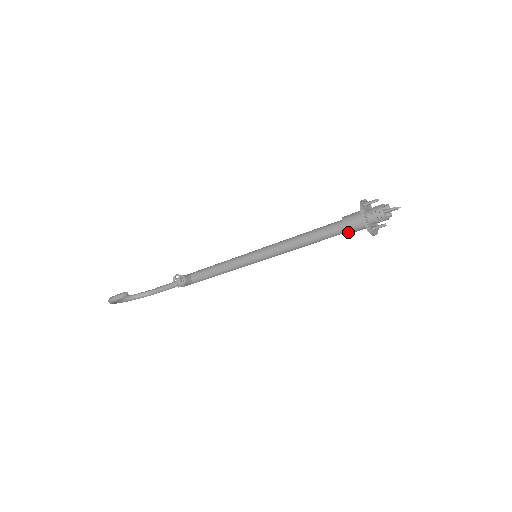
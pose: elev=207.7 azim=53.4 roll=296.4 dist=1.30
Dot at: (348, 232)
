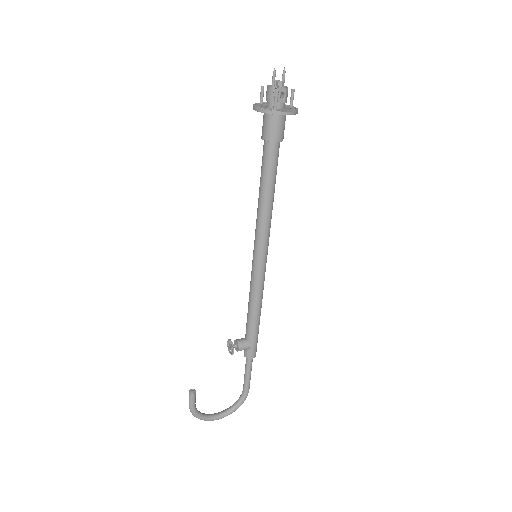
Dot at: (271, 140)
